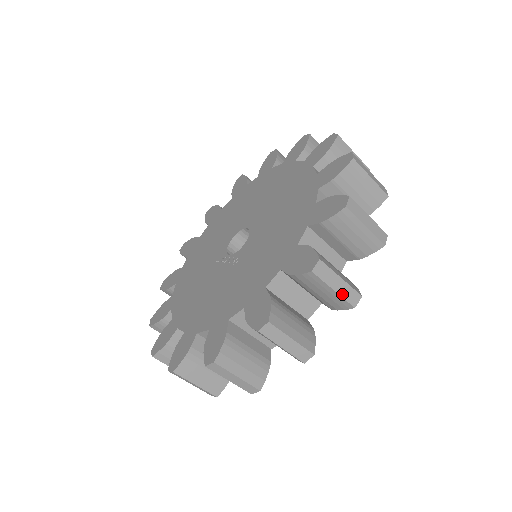
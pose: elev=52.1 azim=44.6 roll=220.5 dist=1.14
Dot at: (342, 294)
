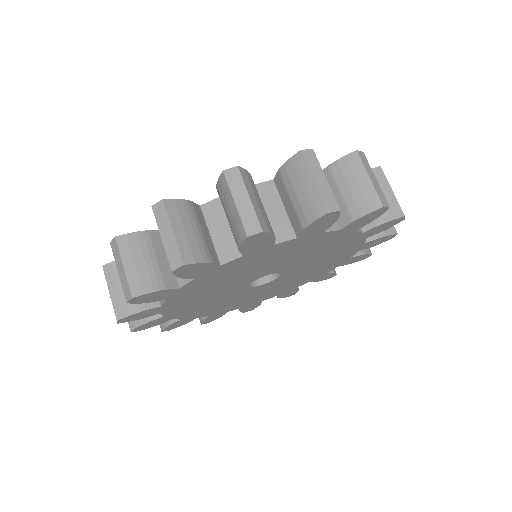
Dot at: (242, 213)
